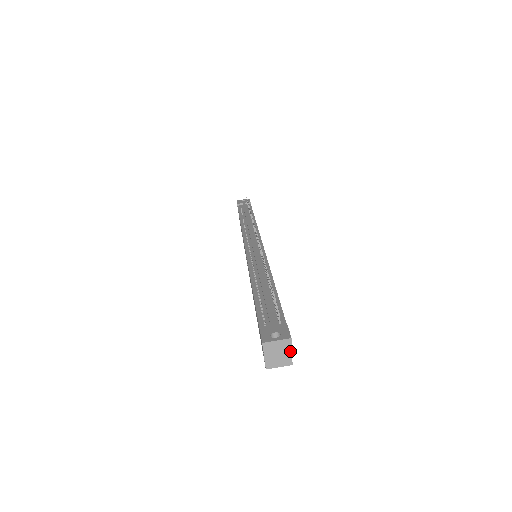
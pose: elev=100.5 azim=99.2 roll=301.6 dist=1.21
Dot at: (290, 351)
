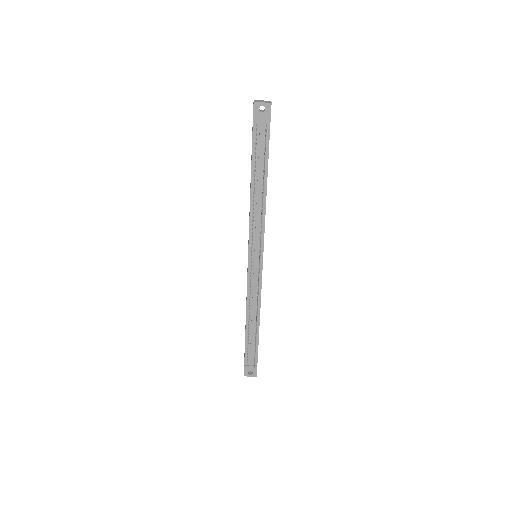
Dot at: occluded
